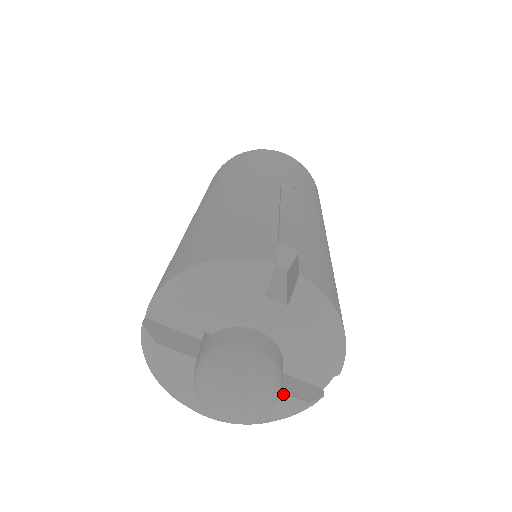
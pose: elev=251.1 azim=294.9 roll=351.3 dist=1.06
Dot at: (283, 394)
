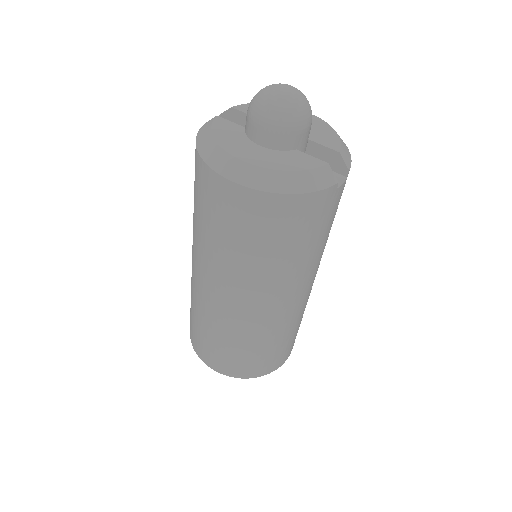
Dot at: (308, 155)
